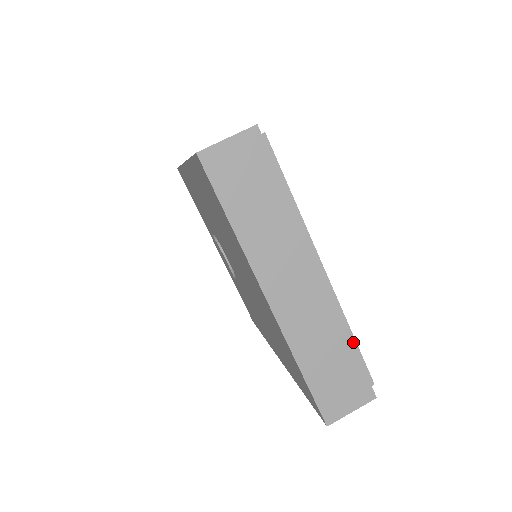
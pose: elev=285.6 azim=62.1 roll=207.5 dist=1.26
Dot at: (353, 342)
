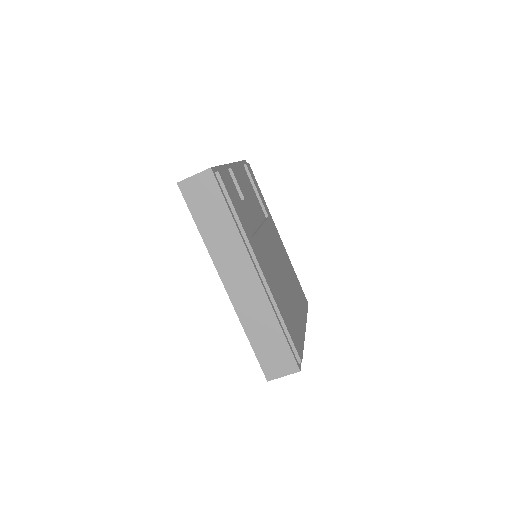
Dot at: occluded
